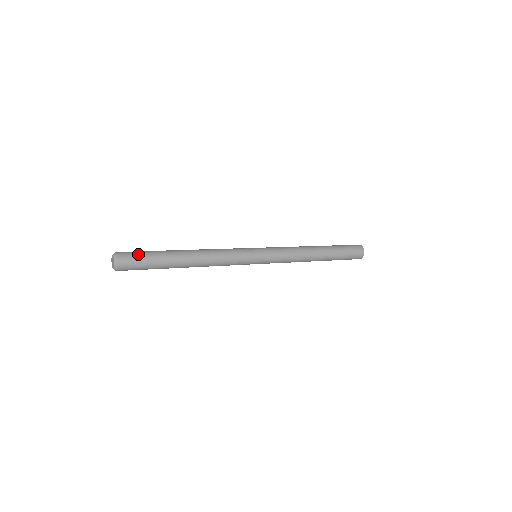
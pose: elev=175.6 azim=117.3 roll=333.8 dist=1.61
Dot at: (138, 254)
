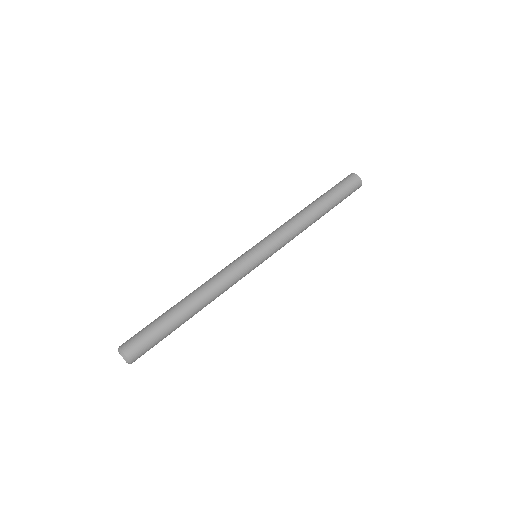
Dot at: occluded
